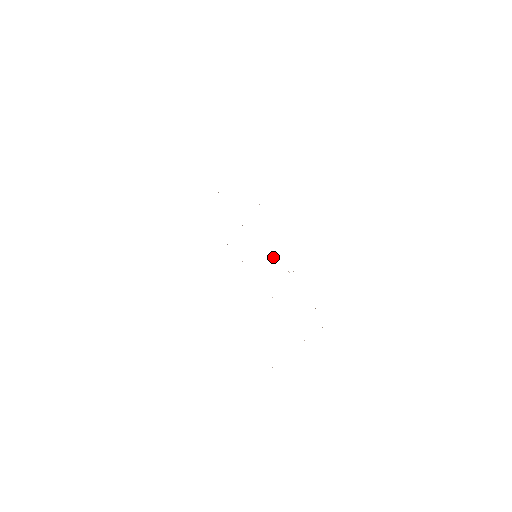
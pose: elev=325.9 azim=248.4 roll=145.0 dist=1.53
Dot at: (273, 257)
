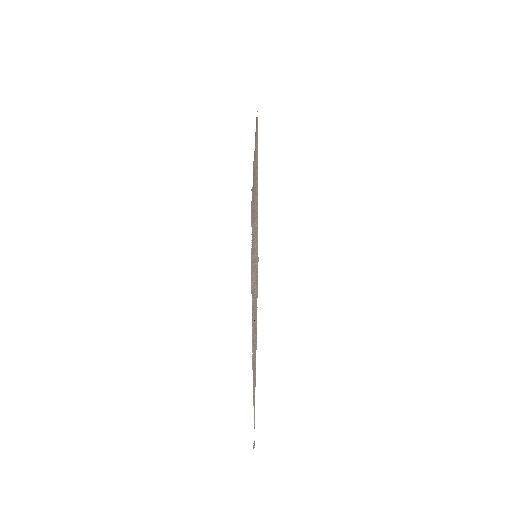
Dot at: occluded
